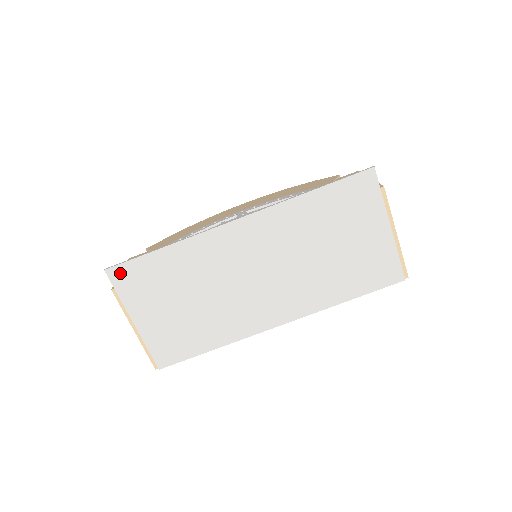
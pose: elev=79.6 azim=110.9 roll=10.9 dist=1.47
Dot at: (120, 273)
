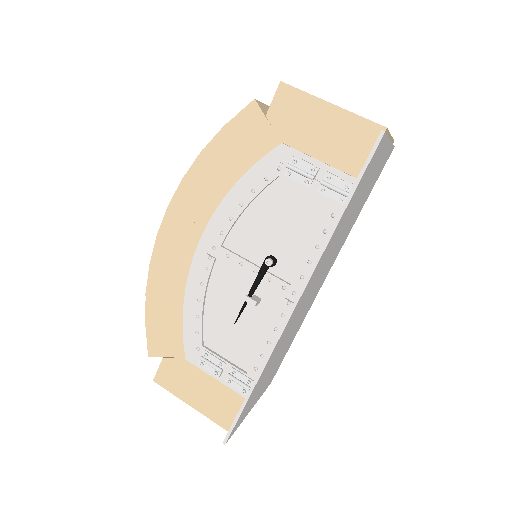
Dot at: (235, 428)
